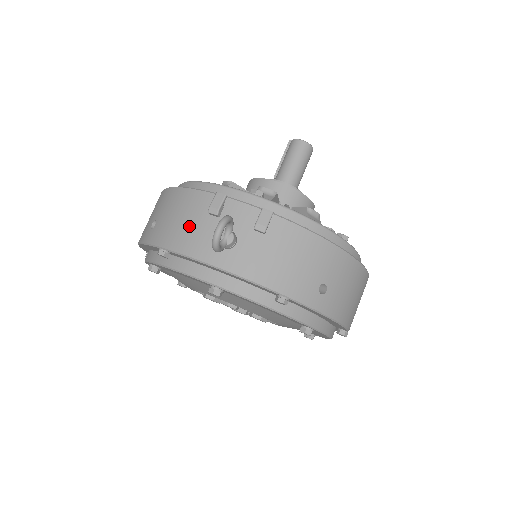
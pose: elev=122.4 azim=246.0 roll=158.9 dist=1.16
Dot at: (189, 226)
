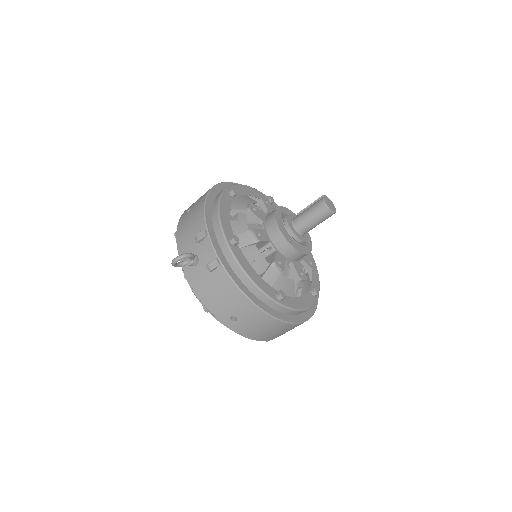
Dot at: (188, 234)
